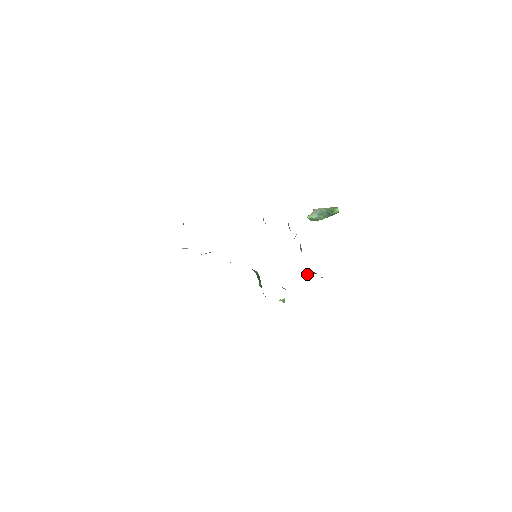
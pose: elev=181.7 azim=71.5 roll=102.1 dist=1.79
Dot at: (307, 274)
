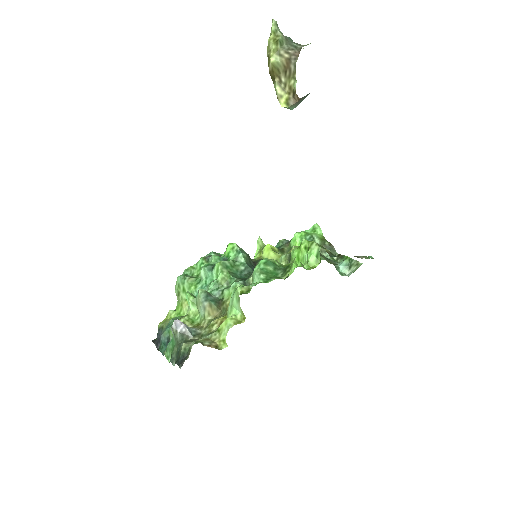
Dot at: occluded
